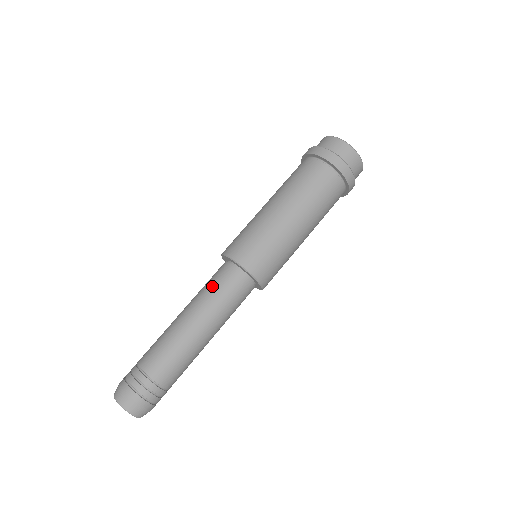
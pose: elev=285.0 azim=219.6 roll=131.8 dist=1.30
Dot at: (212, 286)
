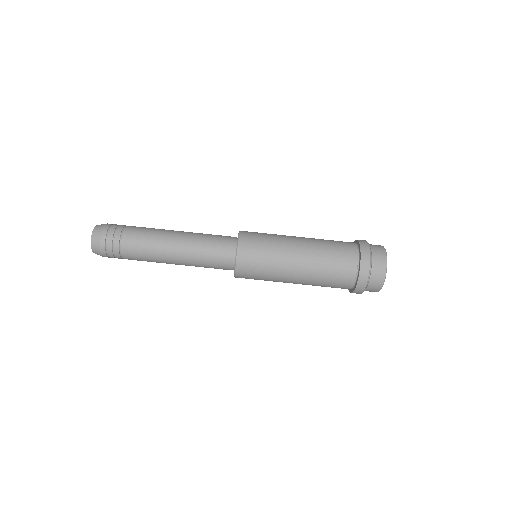
Dot at: occluded
